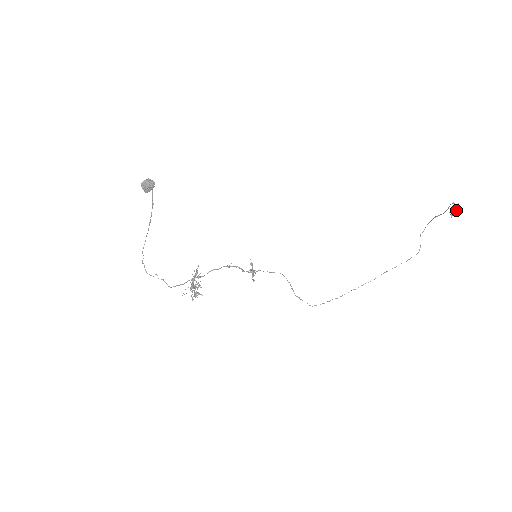
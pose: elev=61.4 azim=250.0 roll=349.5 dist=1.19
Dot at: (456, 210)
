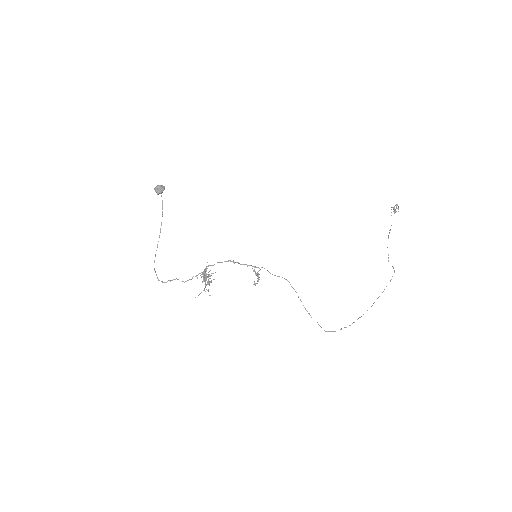
Dot at: (396, 208)
